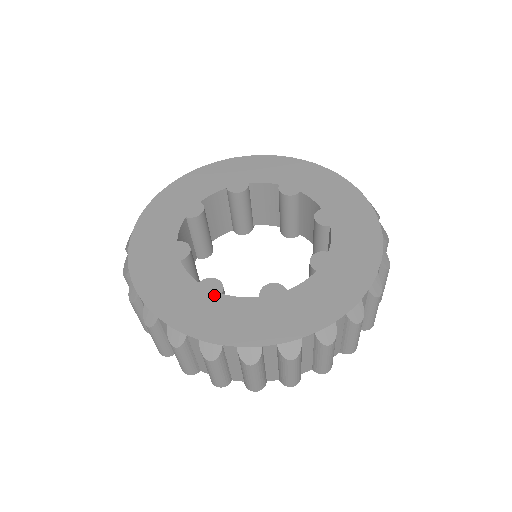
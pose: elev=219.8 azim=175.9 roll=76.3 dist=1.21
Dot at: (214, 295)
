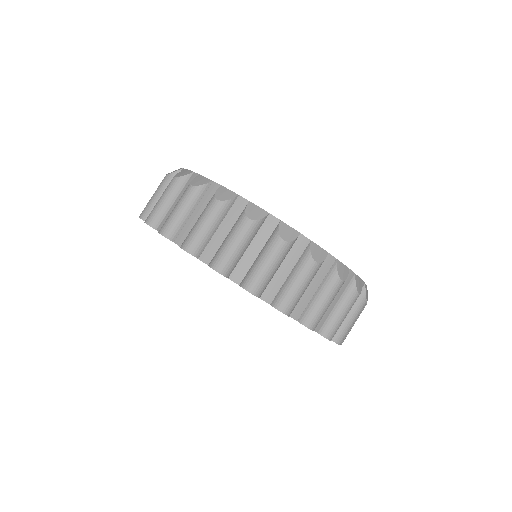
Dot at: occluded
